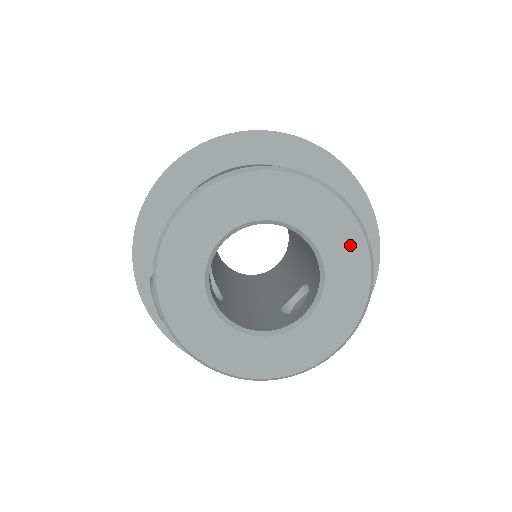
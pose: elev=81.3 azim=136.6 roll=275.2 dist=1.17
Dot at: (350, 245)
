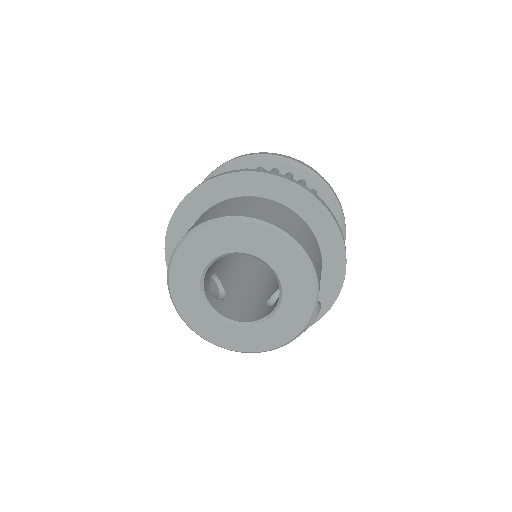
Dot at: (295, 264)
